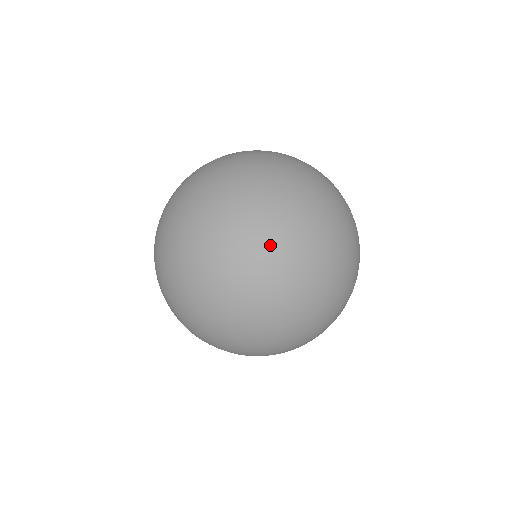
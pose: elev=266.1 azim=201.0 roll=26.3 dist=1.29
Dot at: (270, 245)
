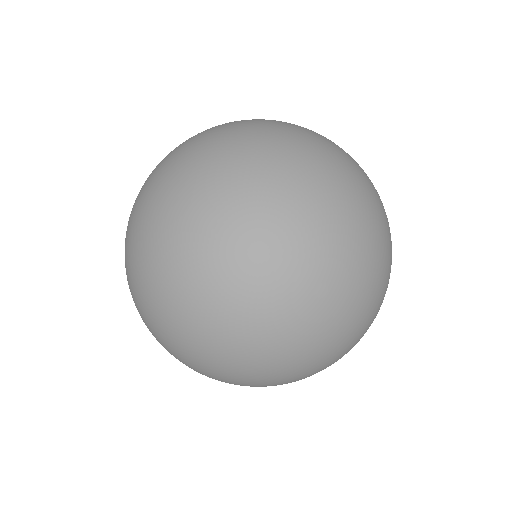
Dot at: (317, 269)
